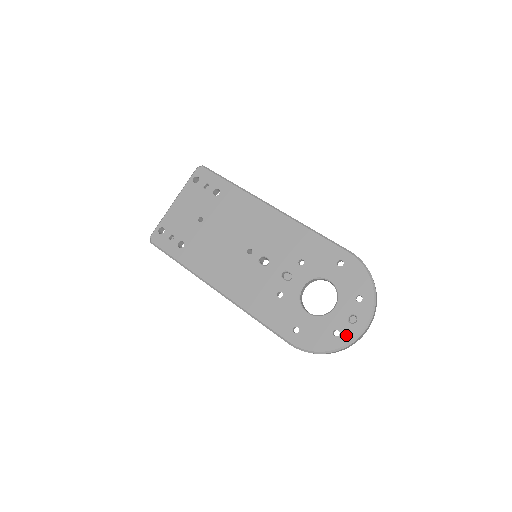
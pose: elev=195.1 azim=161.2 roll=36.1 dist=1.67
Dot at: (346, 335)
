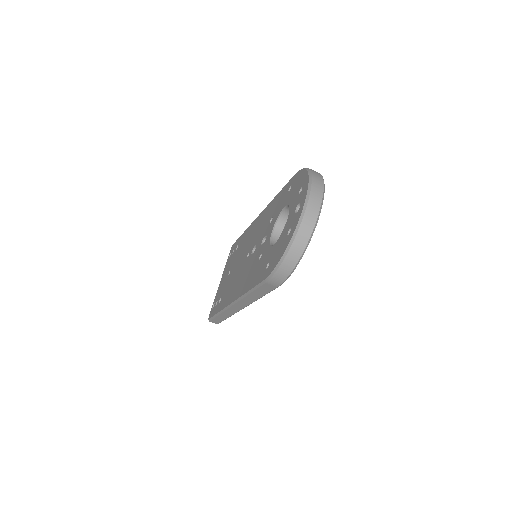
Dot at: (294, 224)
